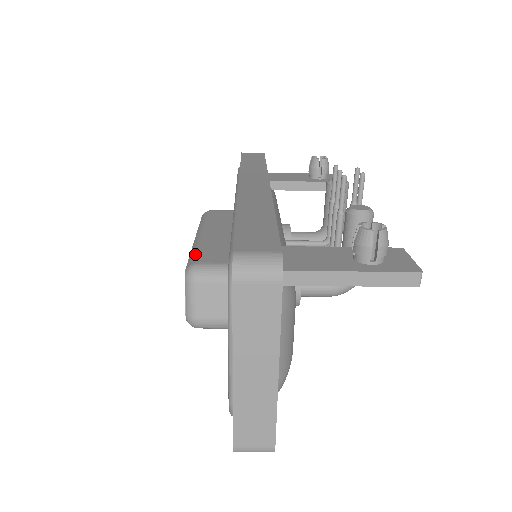
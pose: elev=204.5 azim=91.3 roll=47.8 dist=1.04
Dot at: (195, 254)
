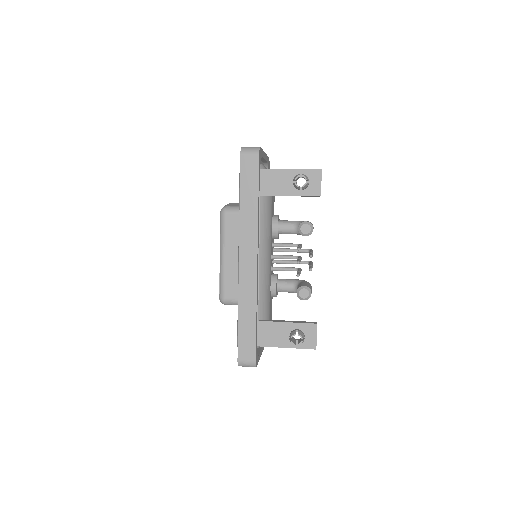
Dot at: (222, 287)
